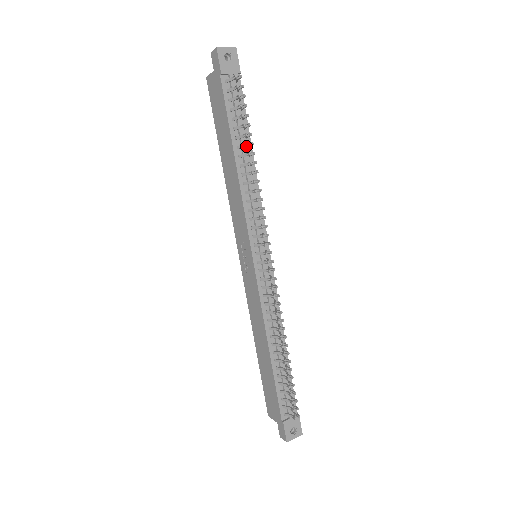
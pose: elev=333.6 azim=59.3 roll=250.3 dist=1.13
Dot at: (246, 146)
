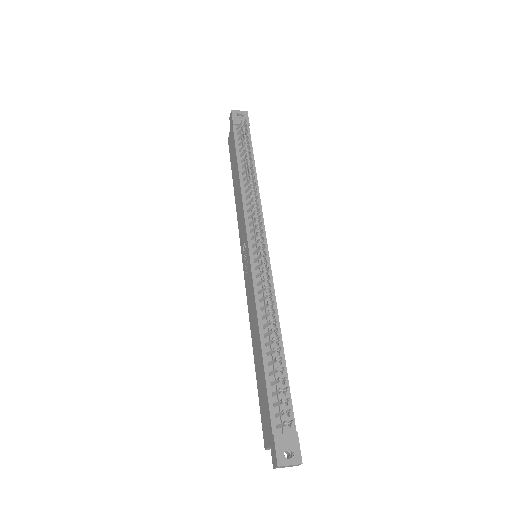
Dot at: (247, 161)
